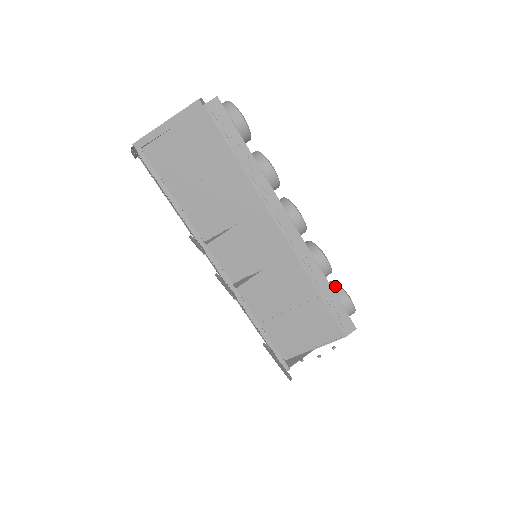
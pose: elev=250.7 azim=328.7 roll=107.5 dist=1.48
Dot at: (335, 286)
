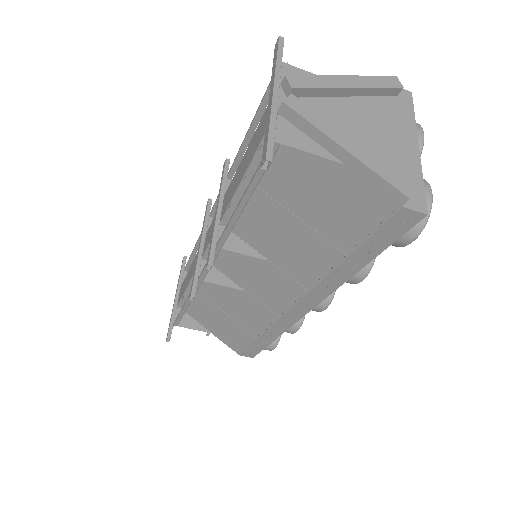
Dot at: occluded
